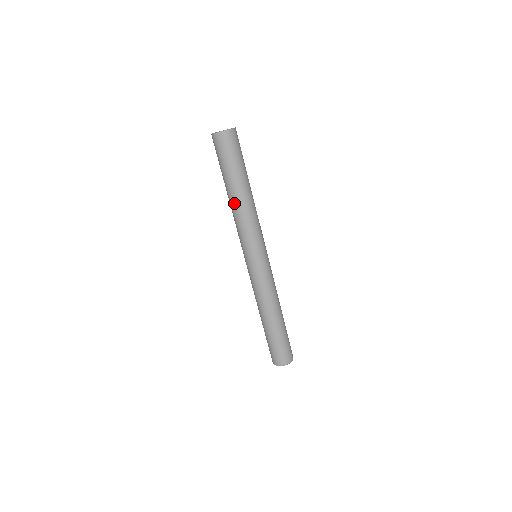
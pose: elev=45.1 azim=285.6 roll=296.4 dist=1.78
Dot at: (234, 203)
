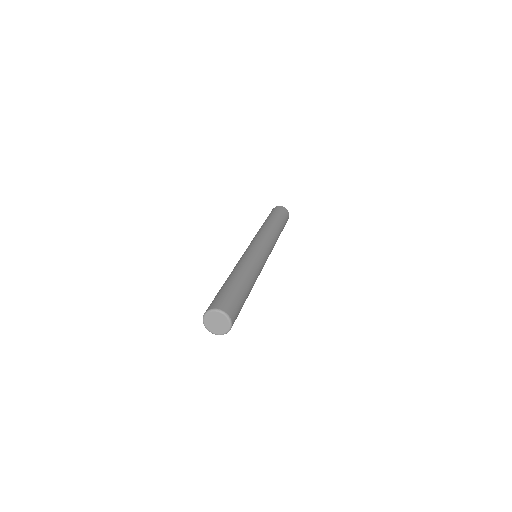
Dot at: (271, 225)
